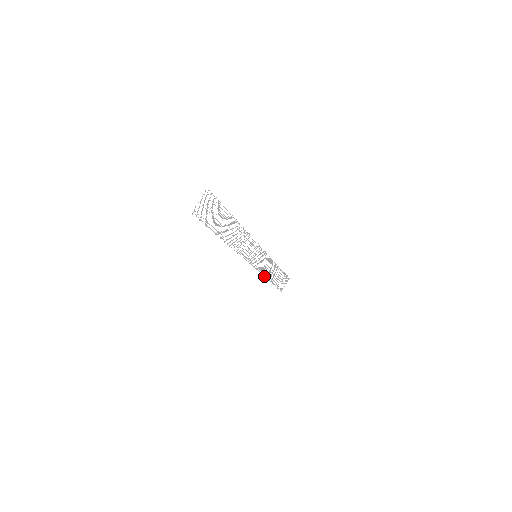
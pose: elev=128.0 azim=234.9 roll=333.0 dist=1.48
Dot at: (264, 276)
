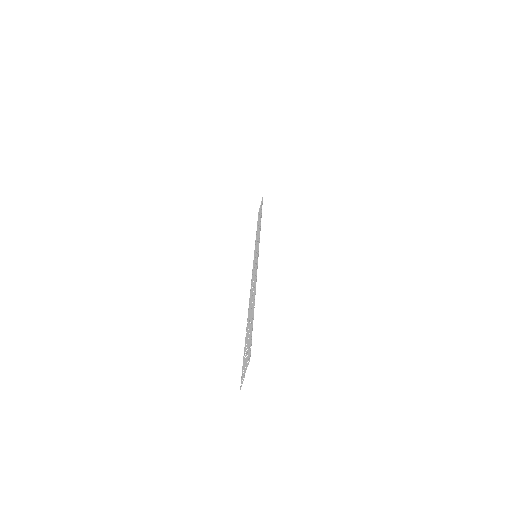
Dot at: (255, 242)
